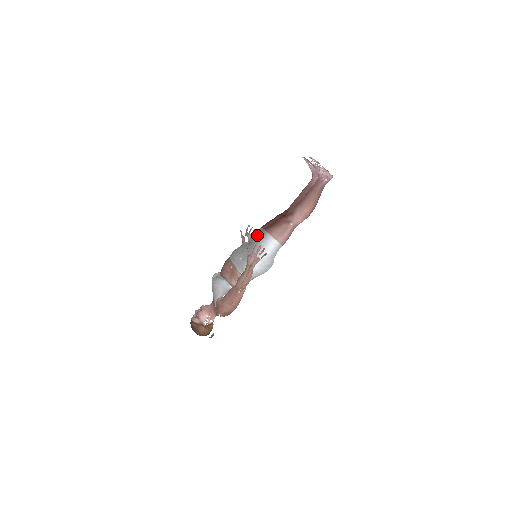
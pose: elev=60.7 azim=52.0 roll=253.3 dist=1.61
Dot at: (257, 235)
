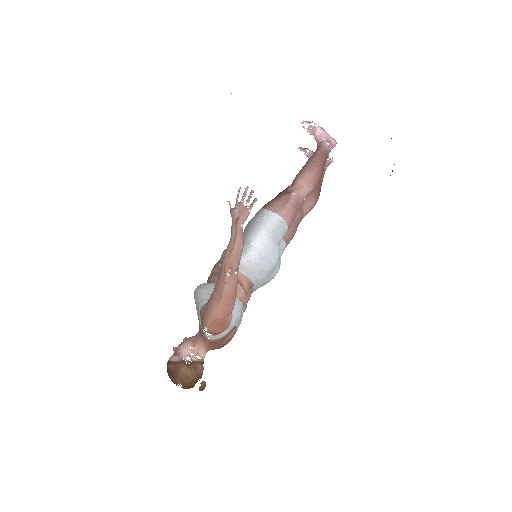
Dot at: occluded
